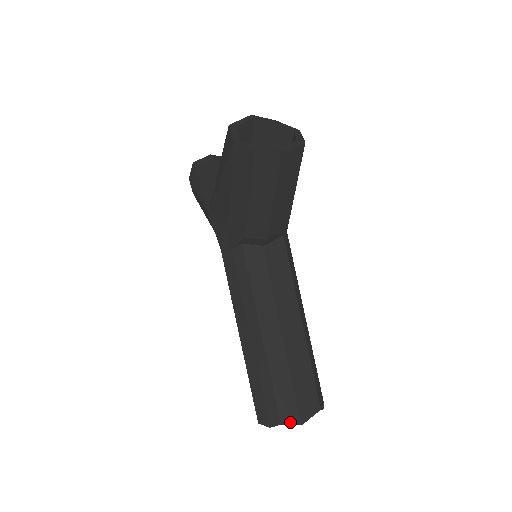
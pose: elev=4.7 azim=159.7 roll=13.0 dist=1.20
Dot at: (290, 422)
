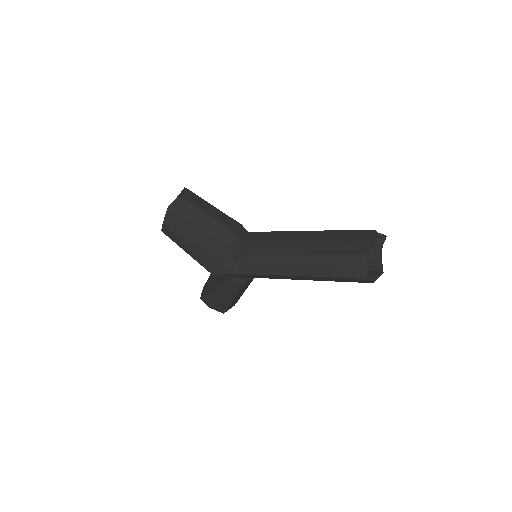
Dot at: (368, 249)
